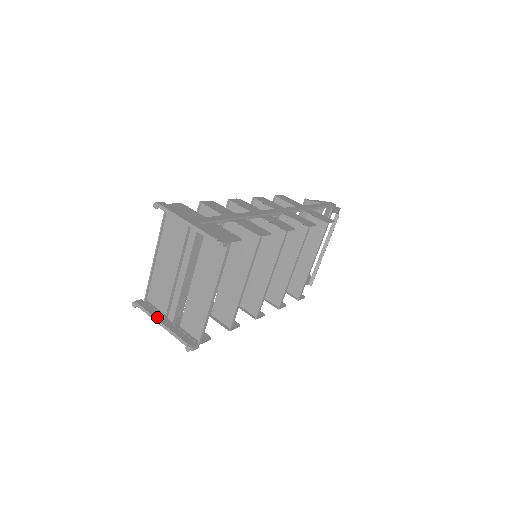
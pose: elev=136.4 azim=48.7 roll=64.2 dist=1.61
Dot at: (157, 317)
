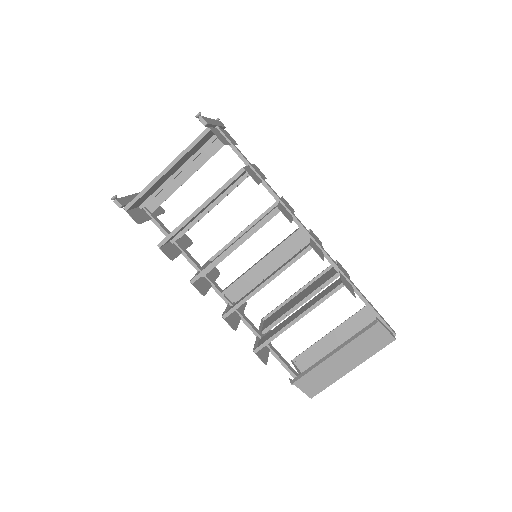
Dot at: occluded
